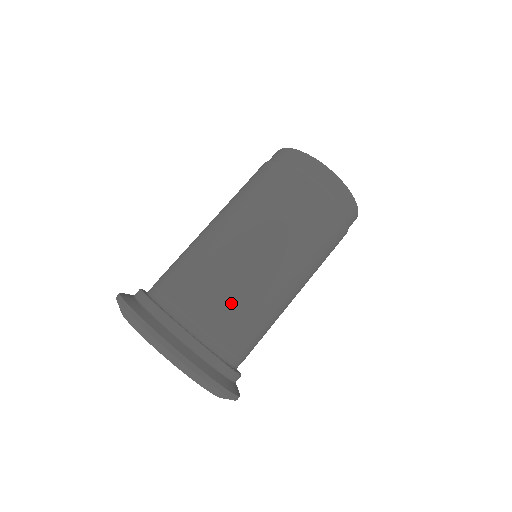
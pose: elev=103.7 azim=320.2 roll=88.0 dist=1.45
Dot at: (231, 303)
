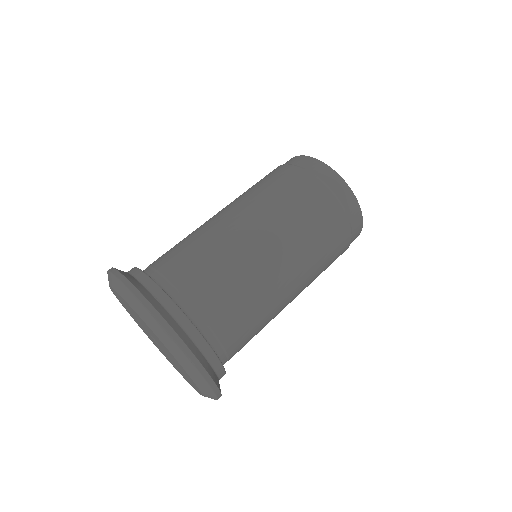
Dot at: (188, 248)
